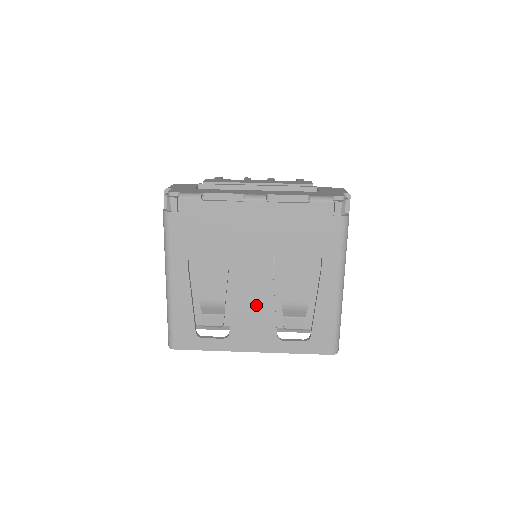
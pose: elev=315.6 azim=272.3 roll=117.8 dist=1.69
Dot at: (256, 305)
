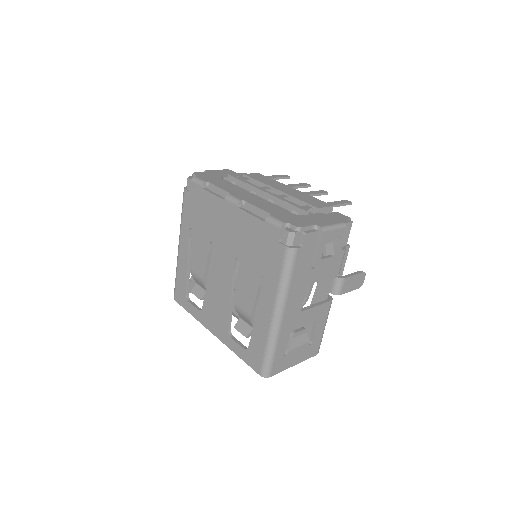
Dot at: (220, 295)
